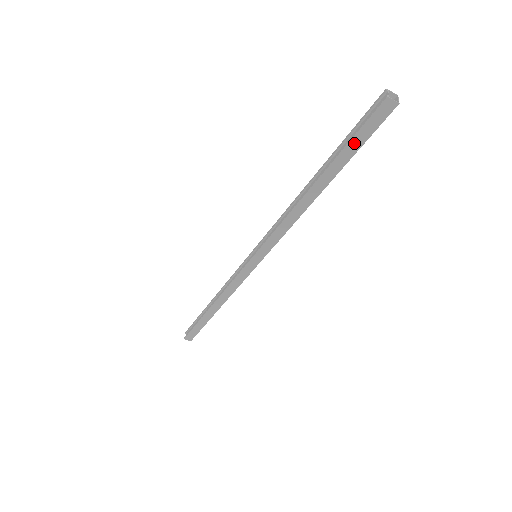
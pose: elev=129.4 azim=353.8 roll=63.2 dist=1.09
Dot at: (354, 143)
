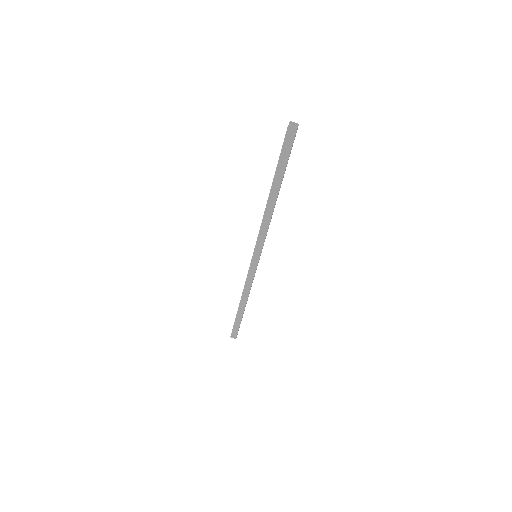
Dot at: (282, 160)
